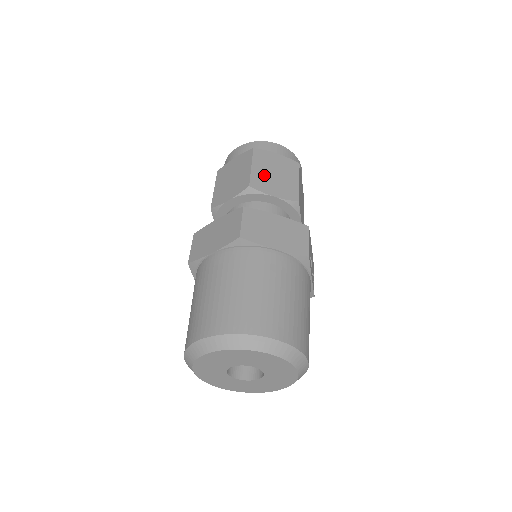
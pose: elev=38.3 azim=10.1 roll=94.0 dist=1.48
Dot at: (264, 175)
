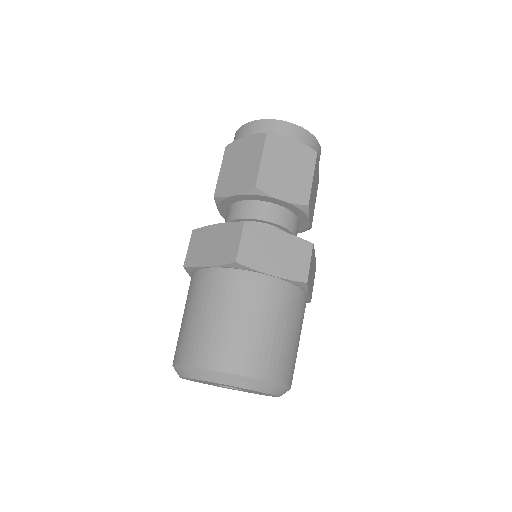
Dot at: occluded
